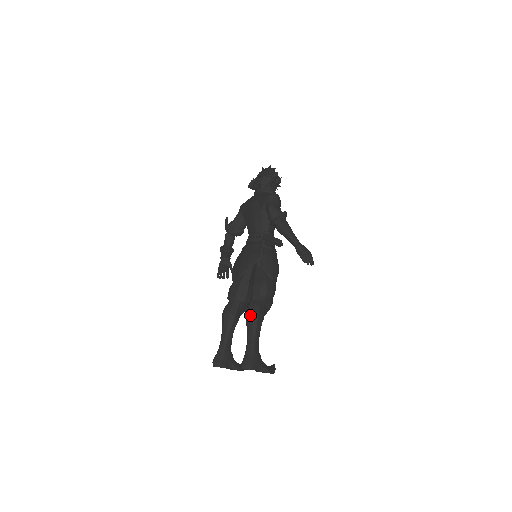
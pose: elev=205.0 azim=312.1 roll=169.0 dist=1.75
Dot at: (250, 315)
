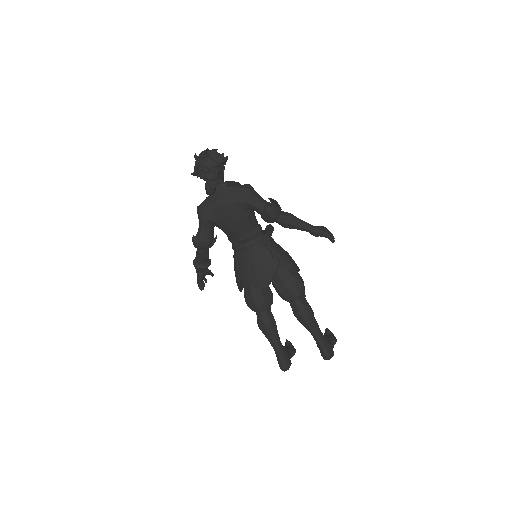
Dot at: (306, 317)
